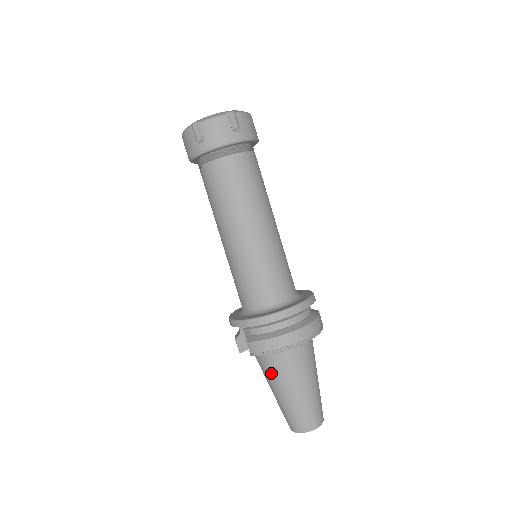
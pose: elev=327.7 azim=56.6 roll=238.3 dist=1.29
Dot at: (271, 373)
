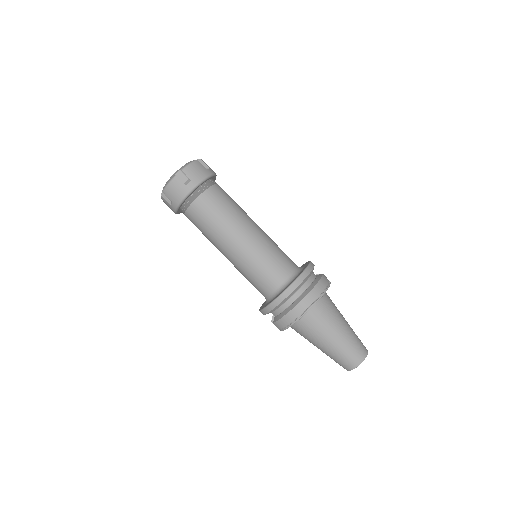
Dot at: (305, 336)
